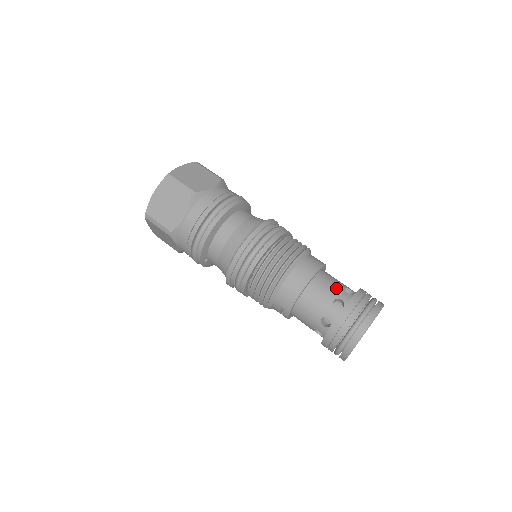
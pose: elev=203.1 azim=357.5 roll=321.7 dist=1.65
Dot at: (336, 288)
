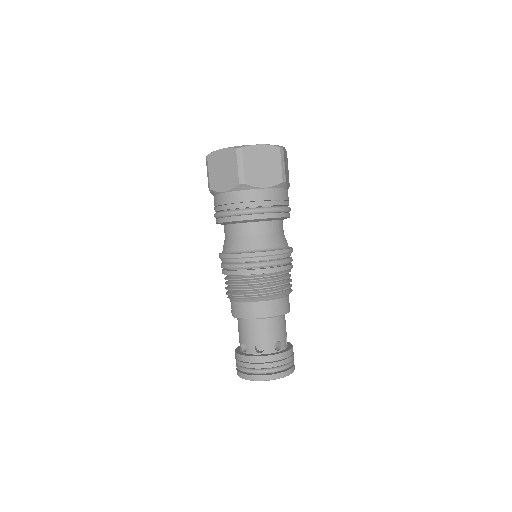
Dot at: (270, 338)
